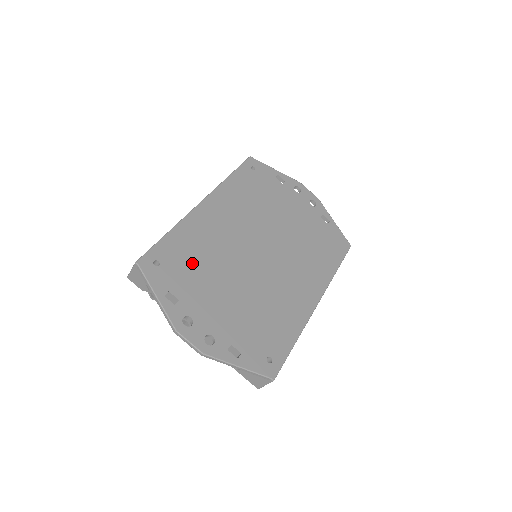
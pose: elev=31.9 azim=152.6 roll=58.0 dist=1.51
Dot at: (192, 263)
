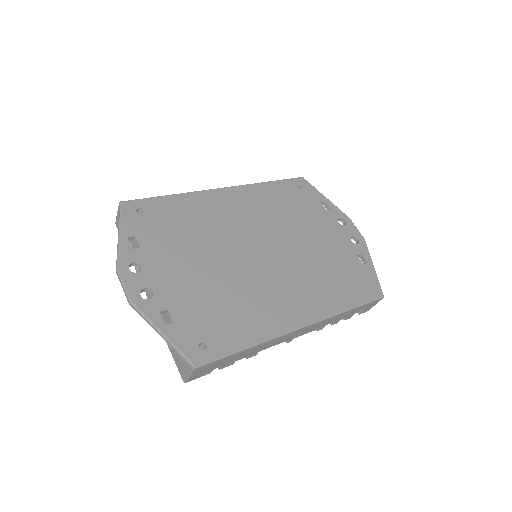
Dot at: (176, 226)
